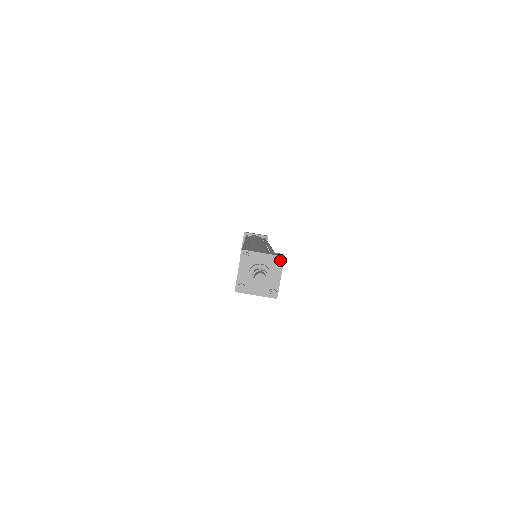
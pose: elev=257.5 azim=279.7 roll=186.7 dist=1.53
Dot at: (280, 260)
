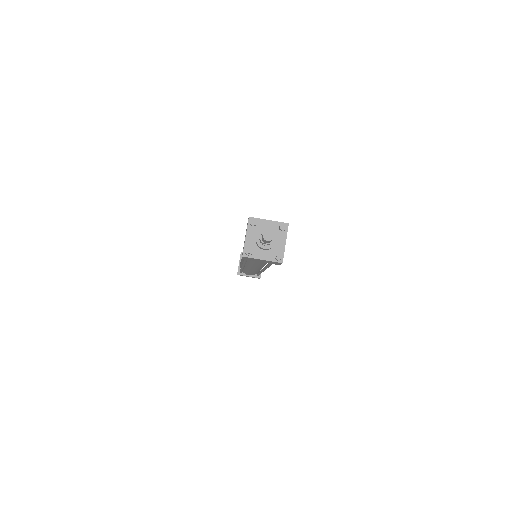
Dot at: (285, 225)
